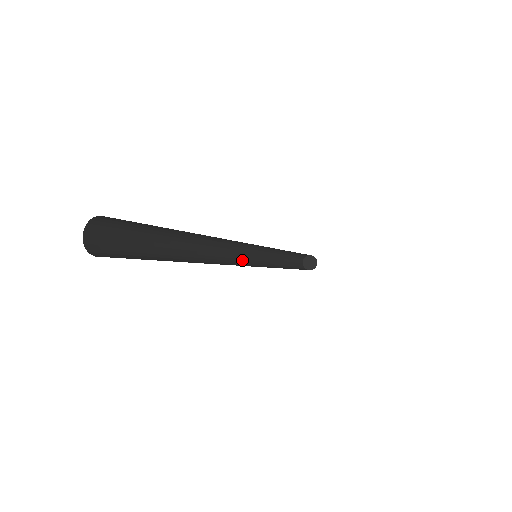
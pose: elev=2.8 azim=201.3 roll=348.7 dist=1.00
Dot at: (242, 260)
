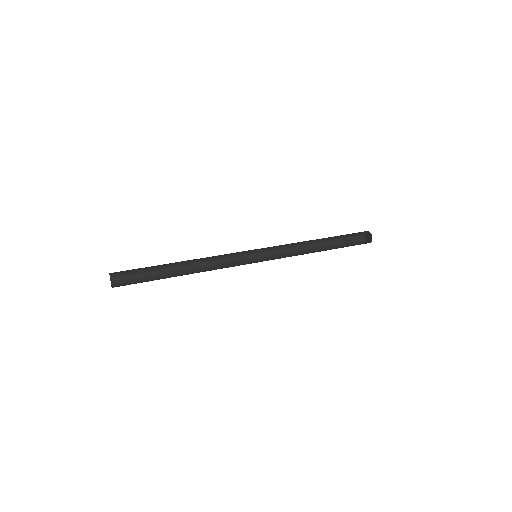
Dot at: (247, 252)
